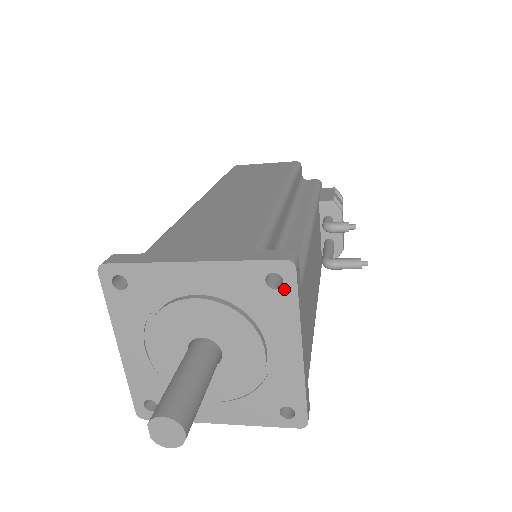
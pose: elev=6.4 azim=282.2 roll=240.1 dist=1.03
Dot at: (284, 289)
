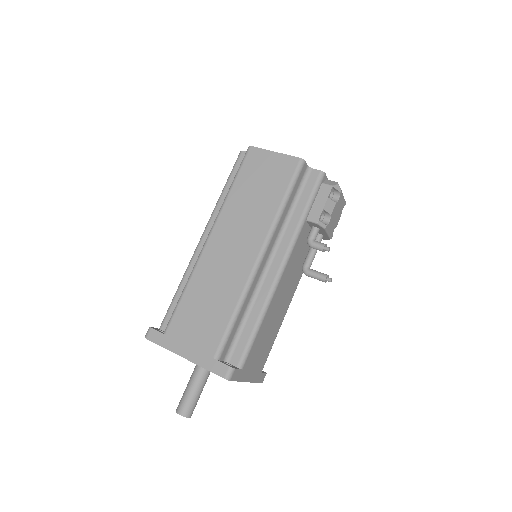
Dot at: occluded
